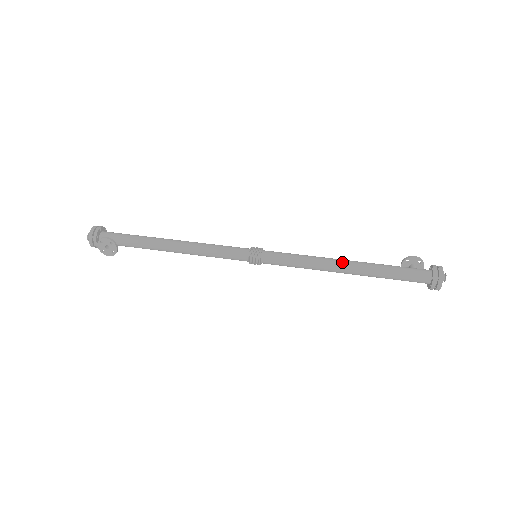
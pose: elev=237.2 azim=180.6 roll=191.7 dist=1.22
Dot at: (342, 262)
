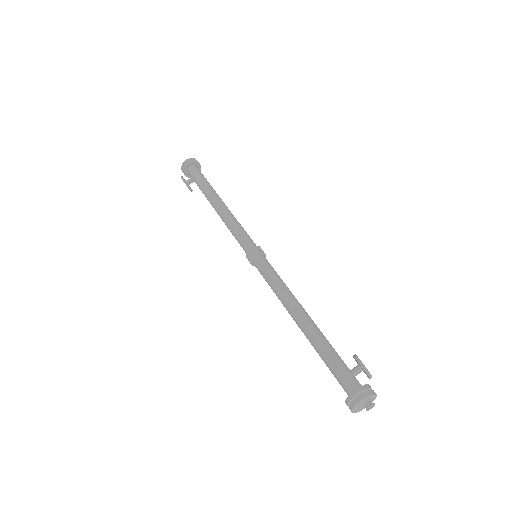
Dot at: (296, 315)
